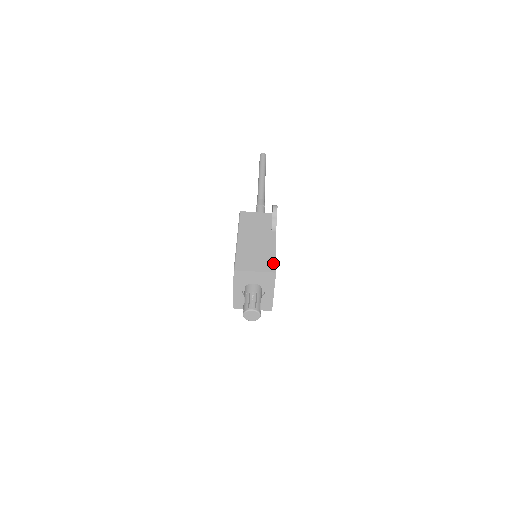
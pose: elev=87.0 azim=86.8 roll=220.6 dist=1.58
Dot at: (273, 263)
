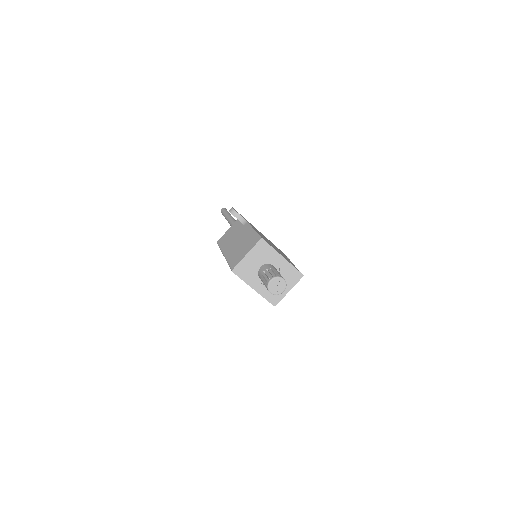
Dot at: (256, 236)
